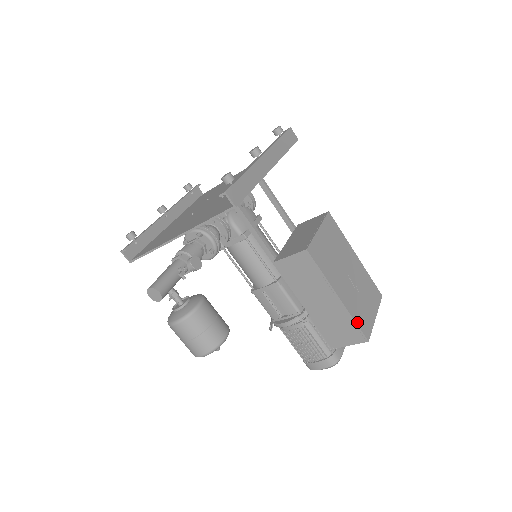
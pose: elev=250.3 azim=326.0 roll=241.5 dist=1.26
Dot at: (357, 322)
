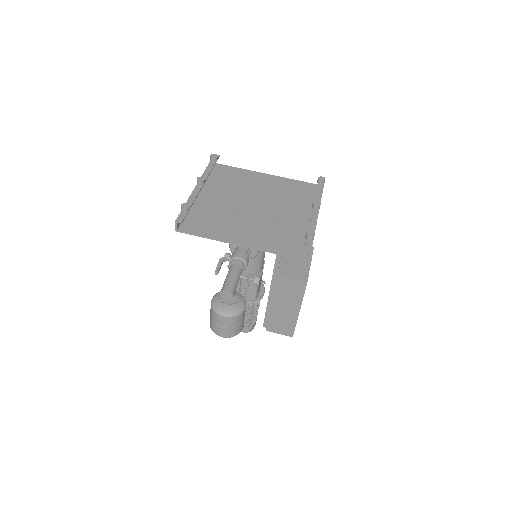
Dot at: occluded
